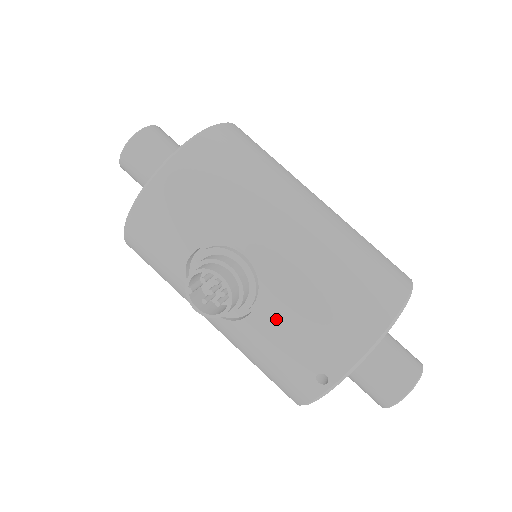
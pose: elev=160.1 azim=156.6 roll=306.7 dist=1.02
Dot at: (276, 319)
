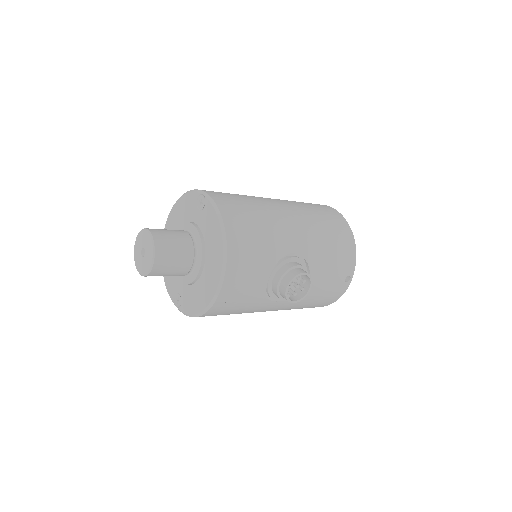
Dot at: (321, 272)
